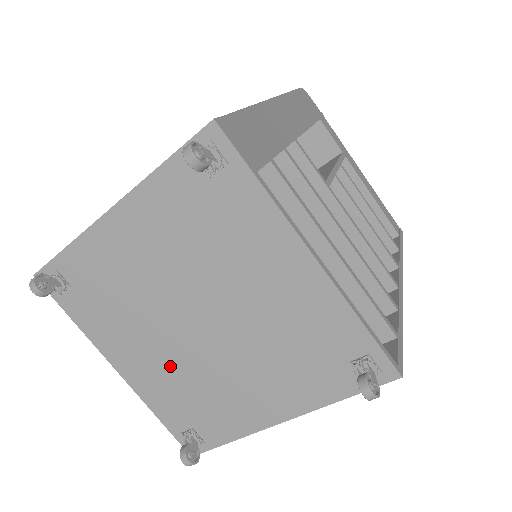
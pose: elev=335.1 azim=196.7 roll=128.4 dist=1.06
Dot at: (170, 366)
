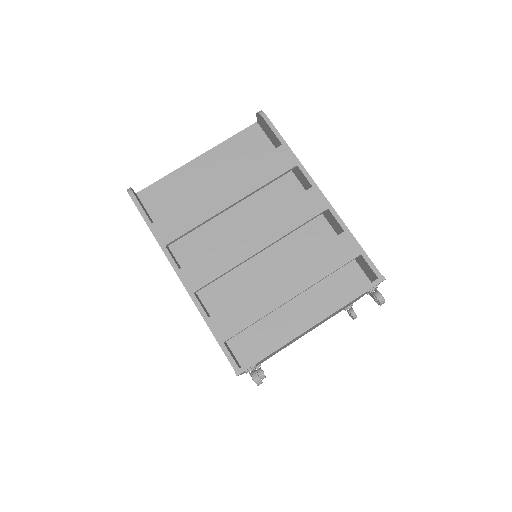
Dot at: occluded
